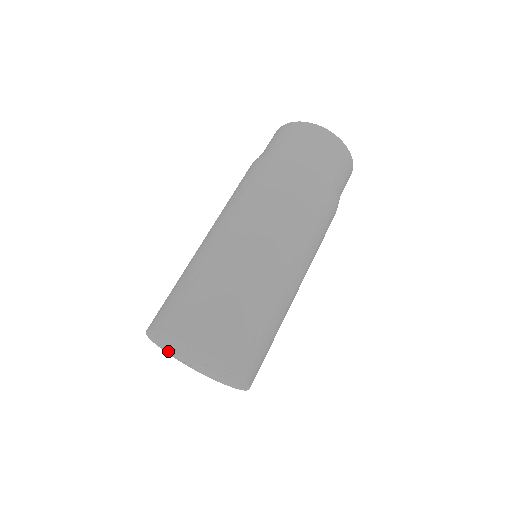
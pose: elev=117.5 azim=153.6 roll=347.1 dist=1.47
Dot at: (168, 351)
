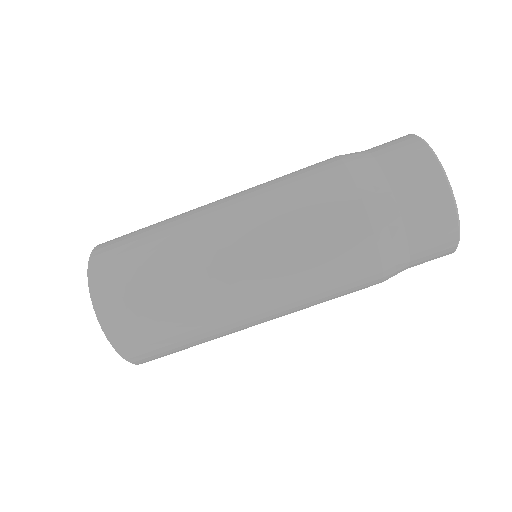
Dot at: occluded
